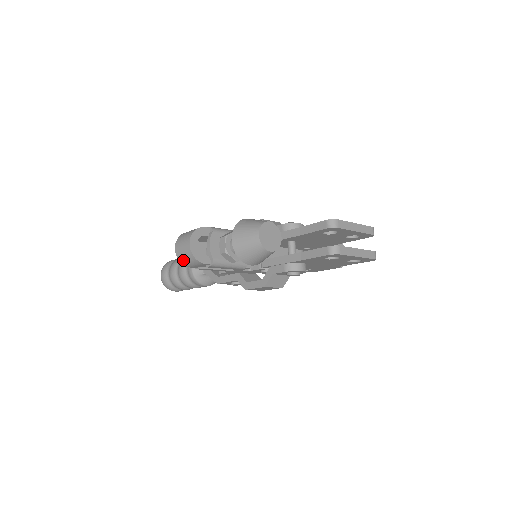
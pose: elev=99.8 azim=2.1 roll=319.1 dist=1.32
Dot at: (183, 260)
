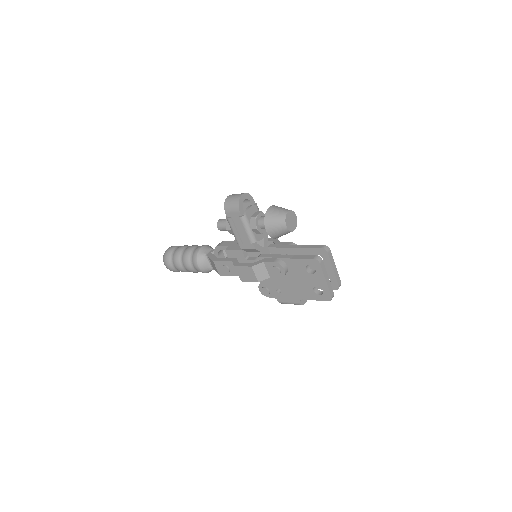
Dot at: (228, 203)
